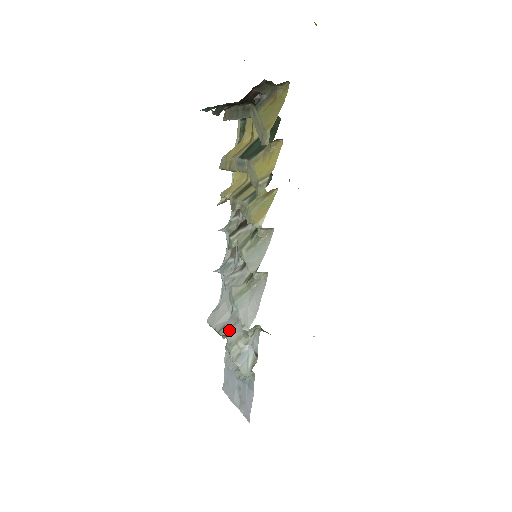
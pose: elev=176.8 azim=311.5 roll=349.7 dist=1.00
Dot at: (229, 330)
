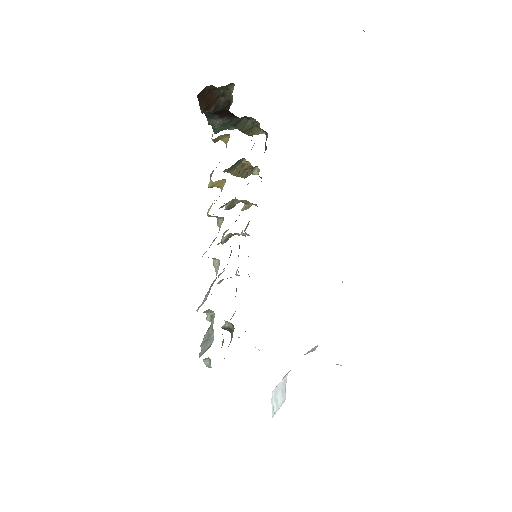
Dot at: occluded
